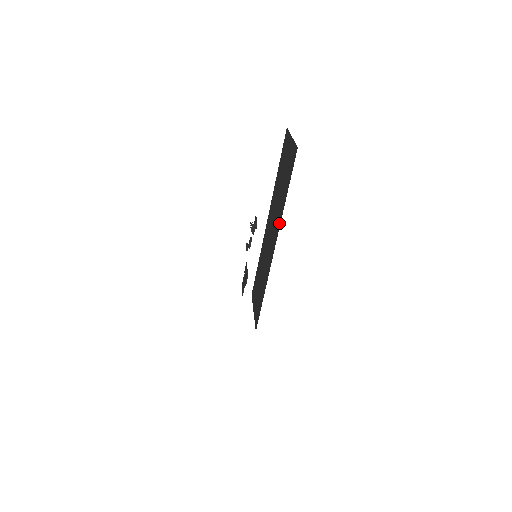
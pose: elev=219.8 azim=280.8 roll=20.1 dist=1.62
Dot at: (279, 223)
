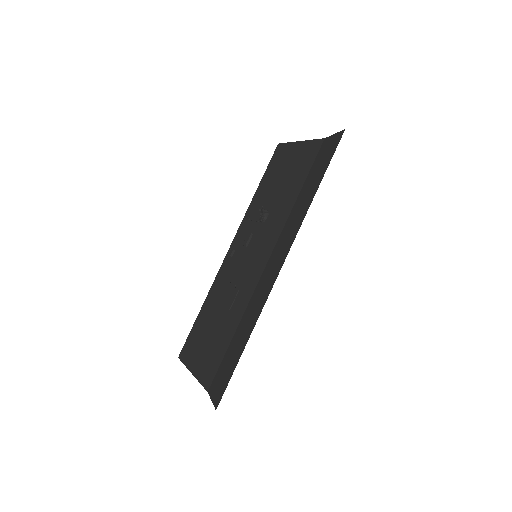
Dot at: (279, 228)
